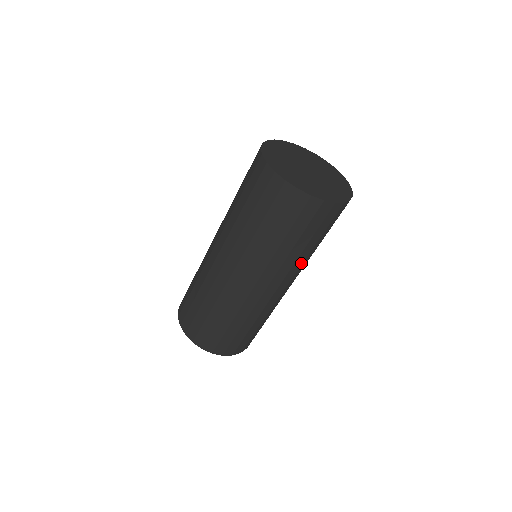
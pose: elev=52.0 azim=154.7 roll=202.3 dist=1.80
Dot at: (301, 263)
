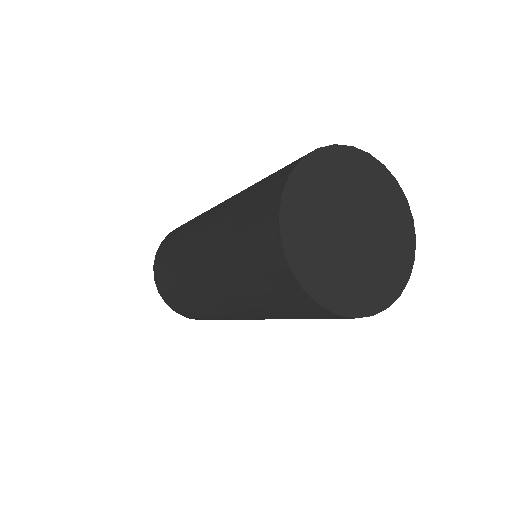
Dot at: occluded
